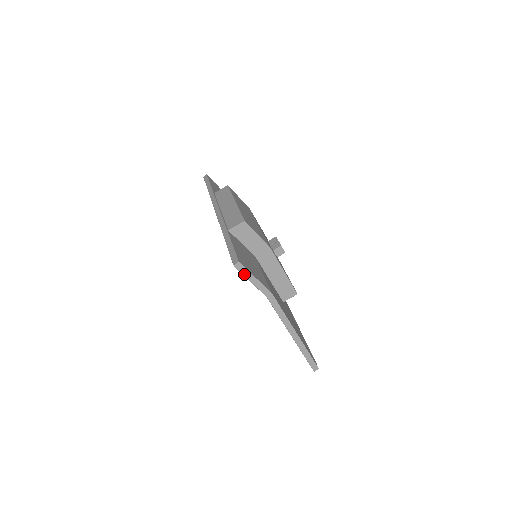
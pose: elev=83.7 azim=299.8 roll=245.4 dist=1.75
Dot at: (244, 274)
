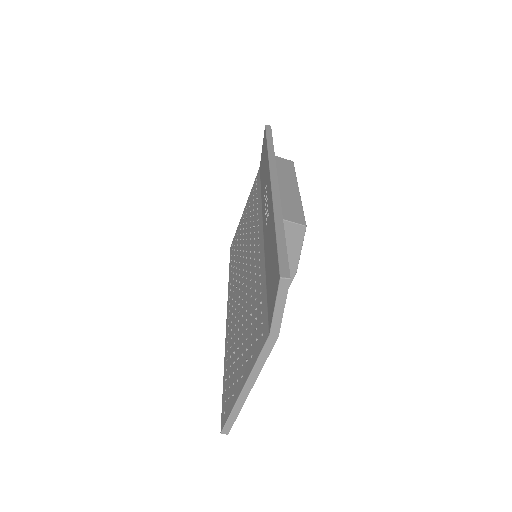
Dot at: (279, 294)
